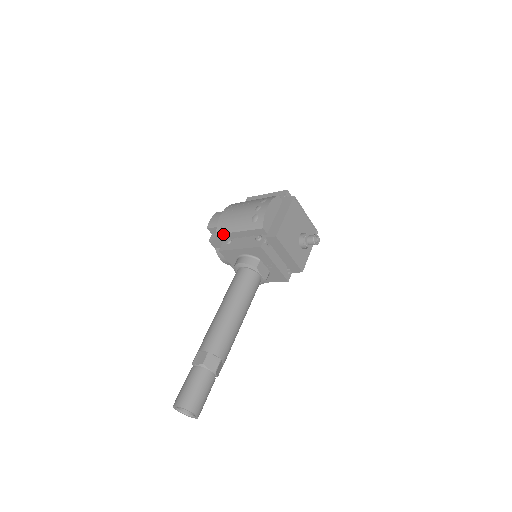
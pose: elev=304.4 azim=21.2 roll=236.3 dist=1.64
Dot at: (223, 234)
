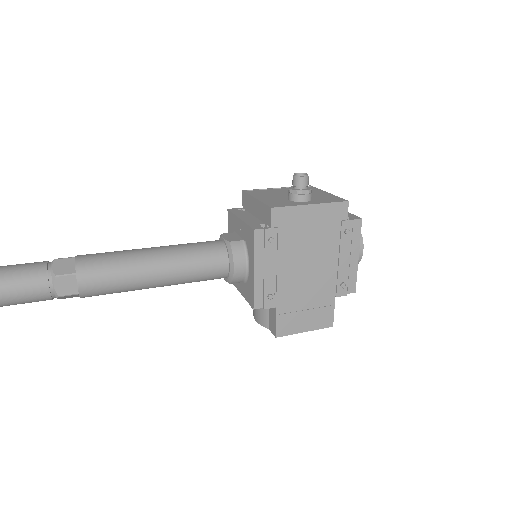
Dot at: occluded
